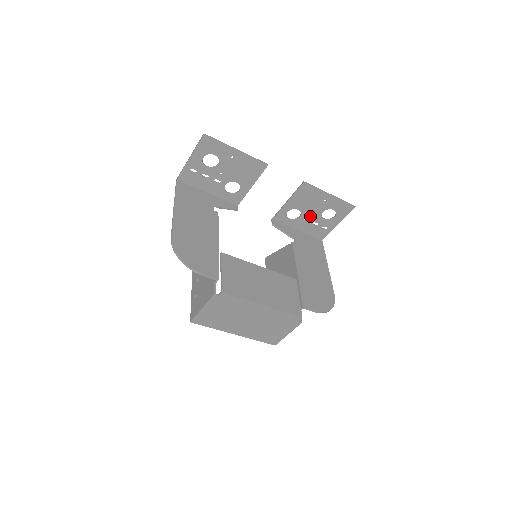
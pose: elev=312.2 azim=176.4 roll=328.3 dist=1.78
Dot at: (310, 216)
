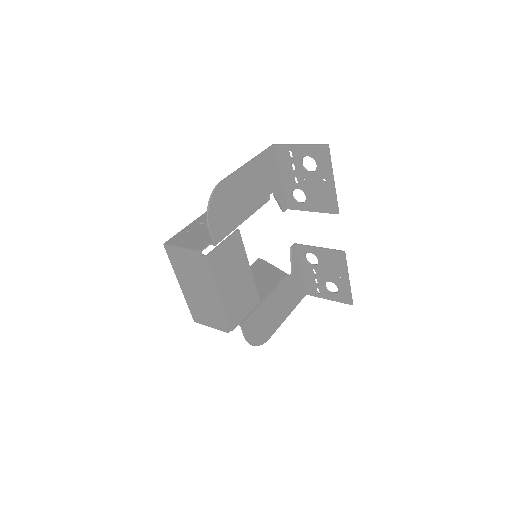
Dot at: (320, 273)
